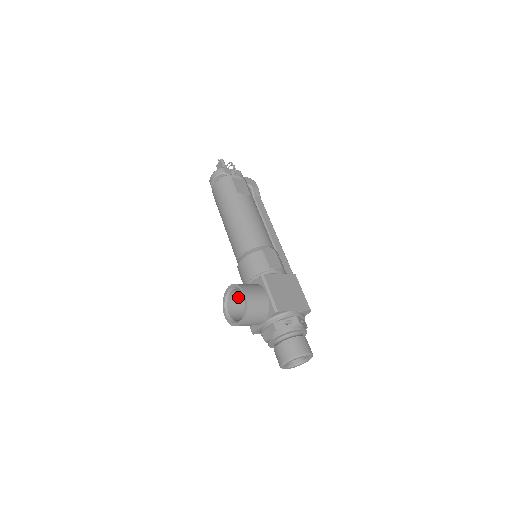
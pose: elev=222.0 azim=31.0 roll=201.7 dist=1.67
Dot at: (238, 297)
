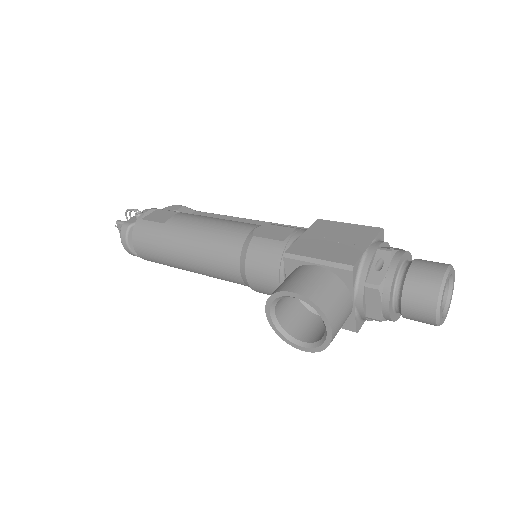
Dot at: (290, 313)
